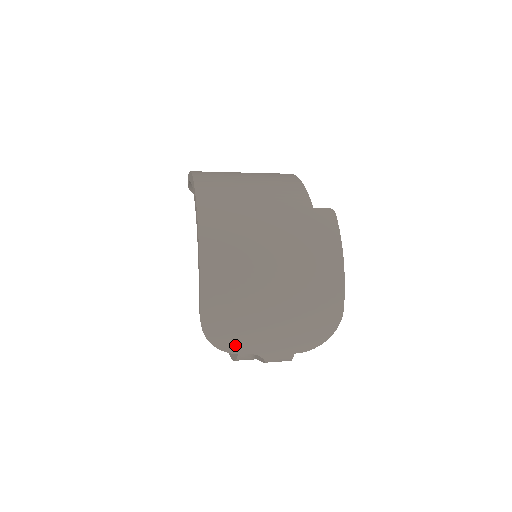
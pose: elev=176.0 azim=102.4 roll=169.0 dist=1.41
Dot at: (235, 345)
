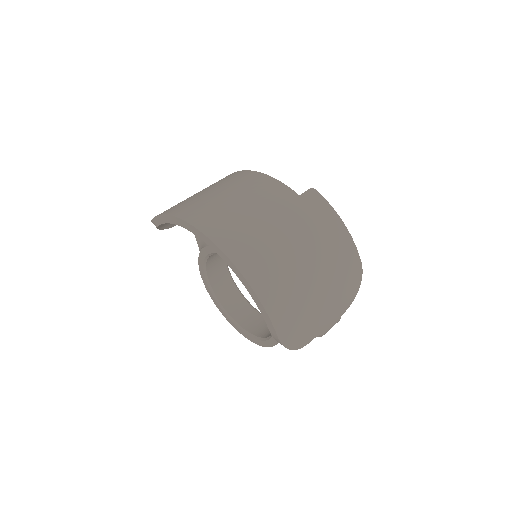
Dot at: (305, 339)
